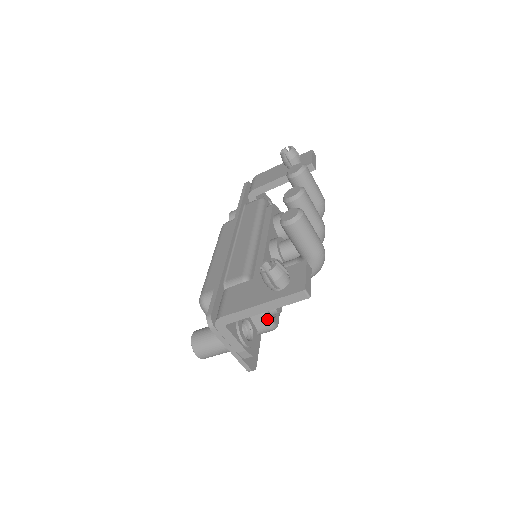
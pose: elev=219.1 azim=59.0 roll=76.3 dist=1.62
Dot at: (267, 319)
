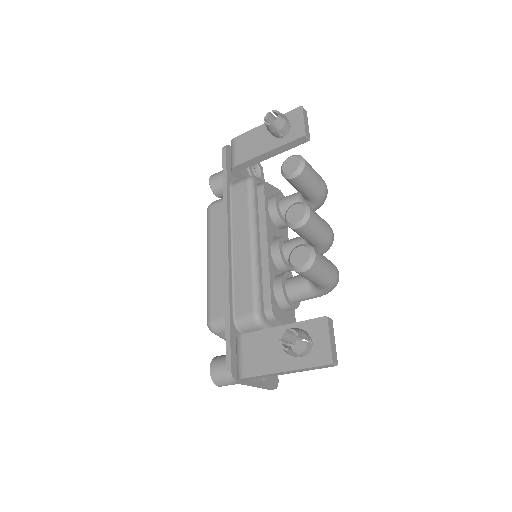
Dot at: occluded
